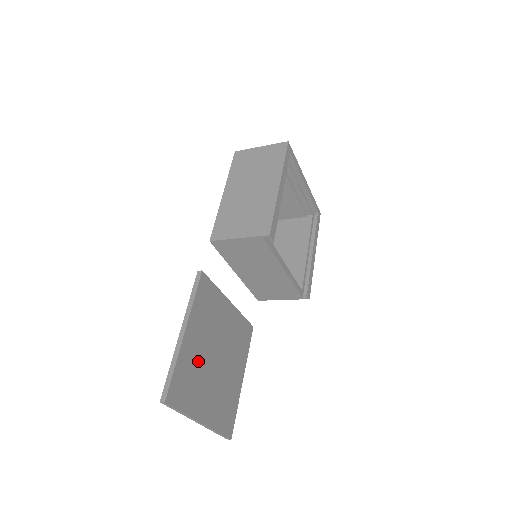
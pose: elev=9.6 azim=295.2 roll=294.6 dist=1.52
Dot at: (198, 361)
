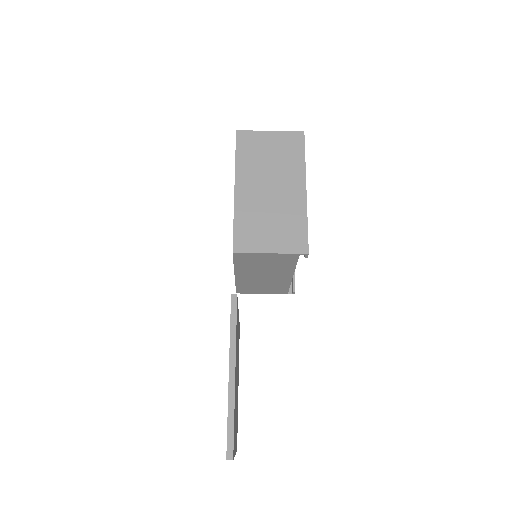
Dot at: occluded
